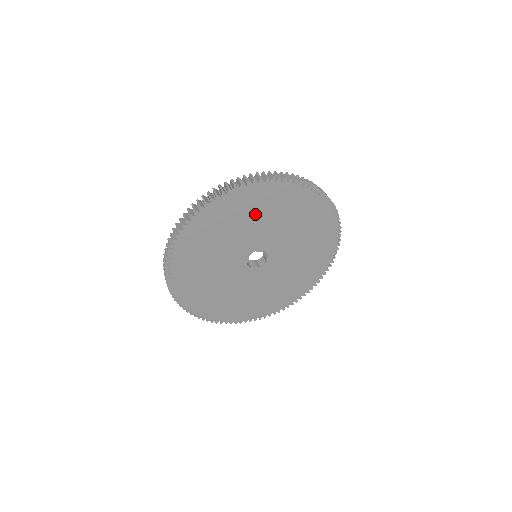
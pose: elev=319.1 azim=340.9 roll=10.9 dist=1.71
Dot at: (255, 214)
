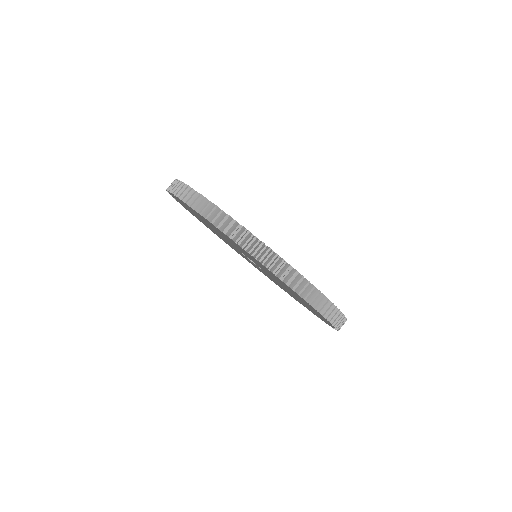
Dot at: (206, 222)
